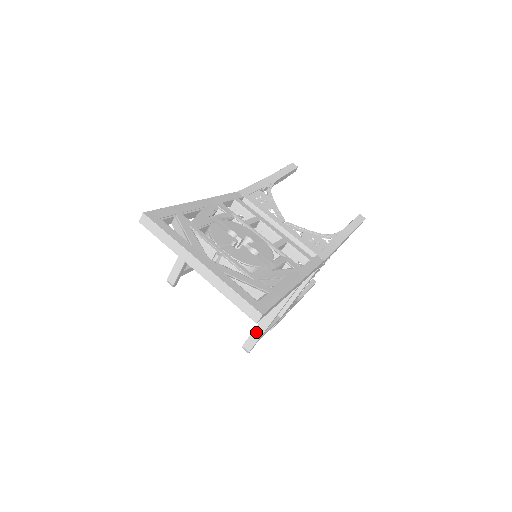
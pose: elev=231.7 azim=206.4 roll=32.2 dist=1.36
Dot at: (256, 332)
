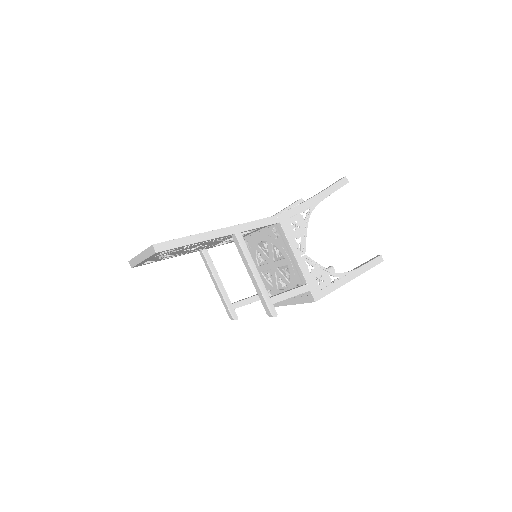
Dot at: (259, 294)
